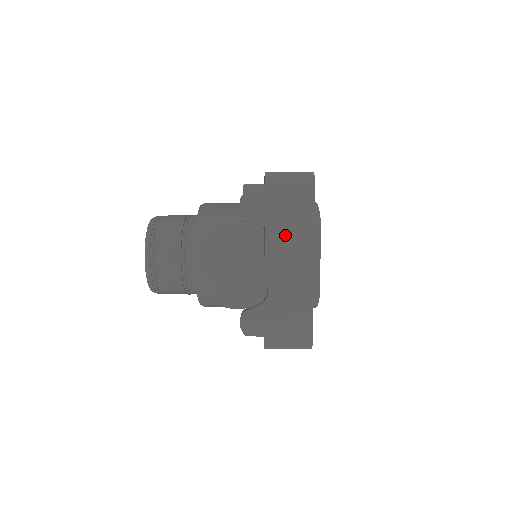
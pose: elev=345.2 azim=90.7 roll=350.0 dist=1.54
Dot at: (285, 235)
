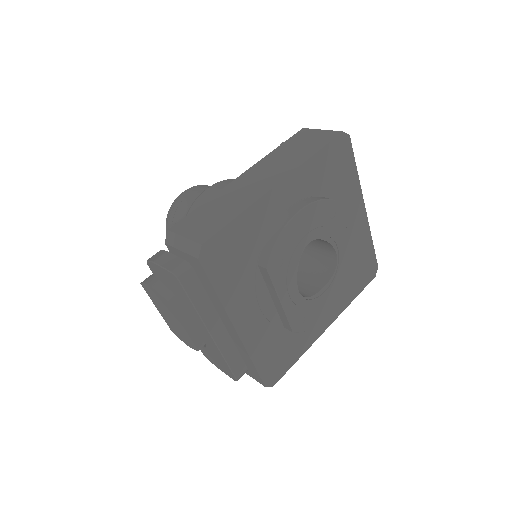
Dot at: (190, 308)
